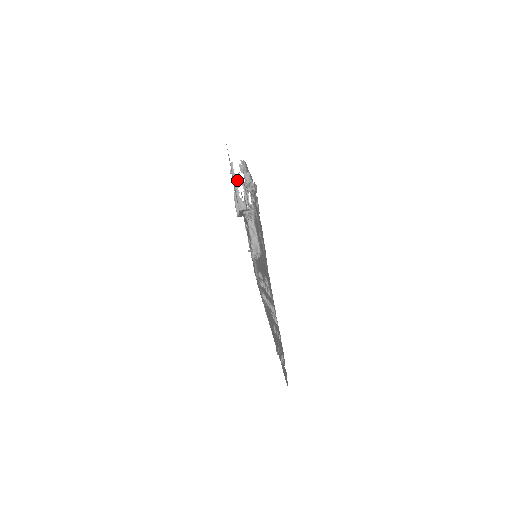
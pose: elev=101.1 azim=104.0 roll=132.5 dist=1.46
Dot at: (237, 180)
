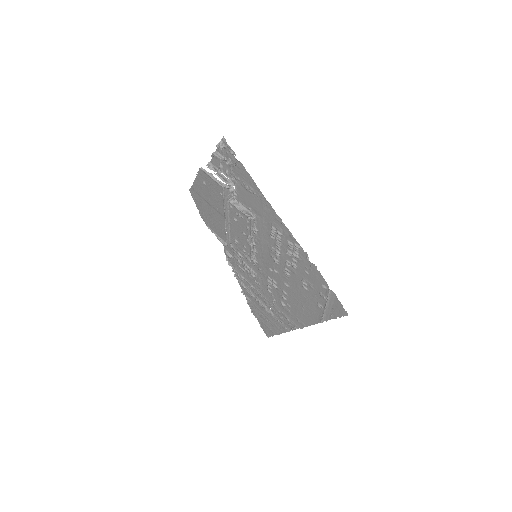
Dot at: (211, 173)
